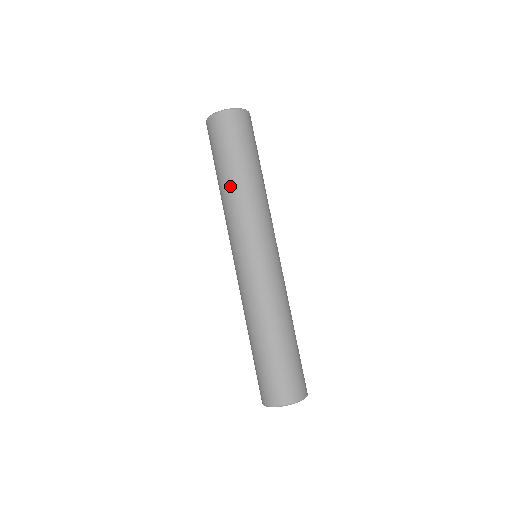
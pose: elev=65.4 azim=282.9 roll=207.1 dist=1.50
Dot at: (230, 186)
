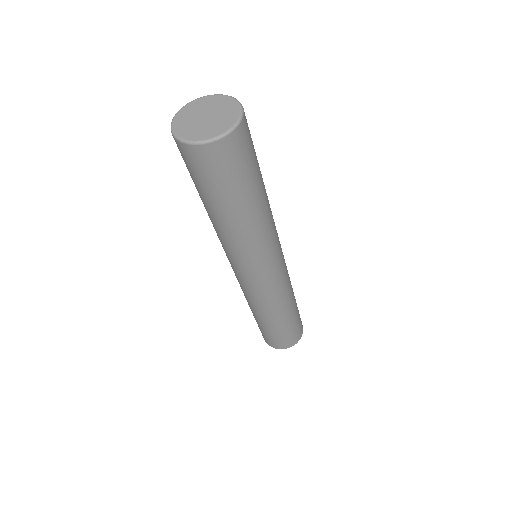
Dot at: (224, 225)
